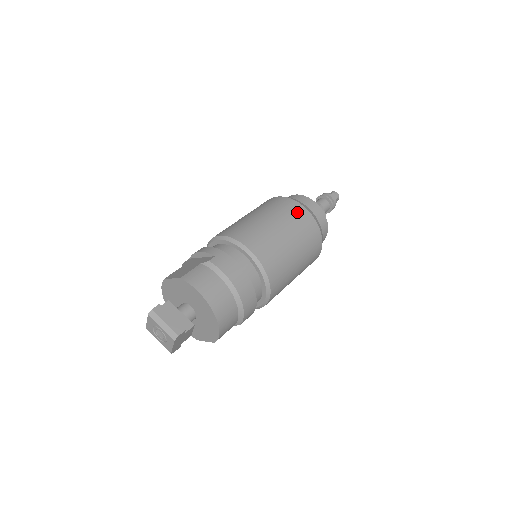
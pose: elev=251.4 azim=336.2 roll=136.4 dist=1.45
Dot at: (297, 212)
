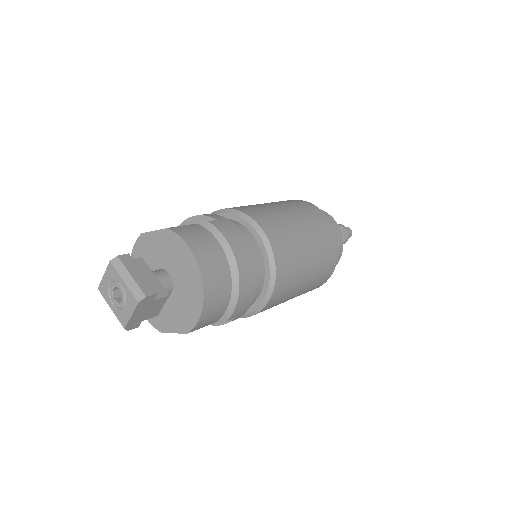
Dot at: (317, 215)
